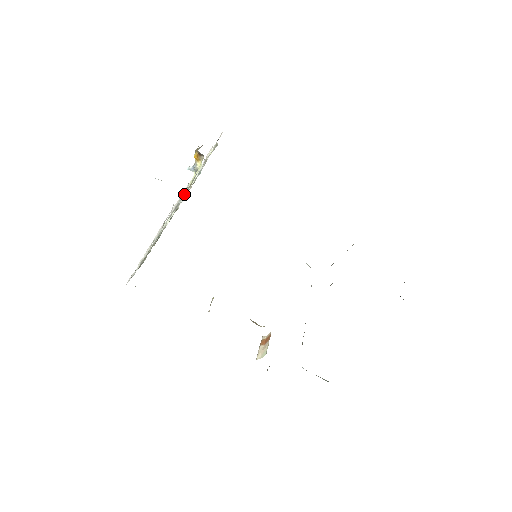
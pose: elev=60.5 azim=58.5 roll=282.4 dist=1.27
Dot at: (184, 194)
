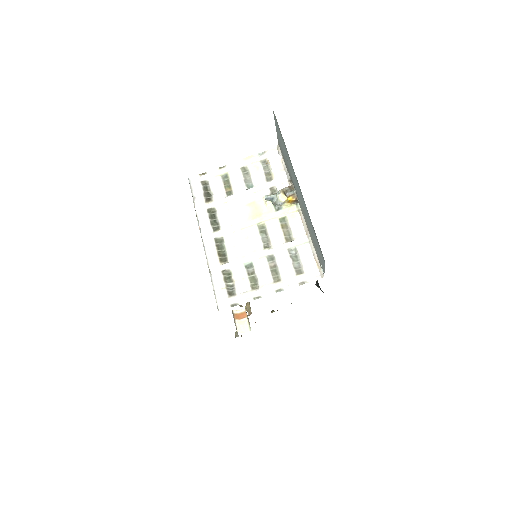
Dot at: (288, 240)
